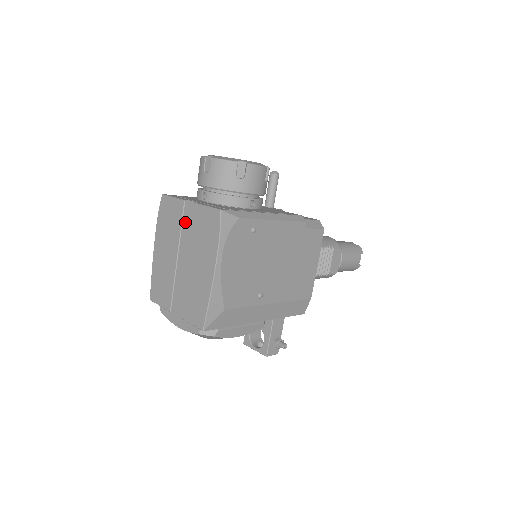
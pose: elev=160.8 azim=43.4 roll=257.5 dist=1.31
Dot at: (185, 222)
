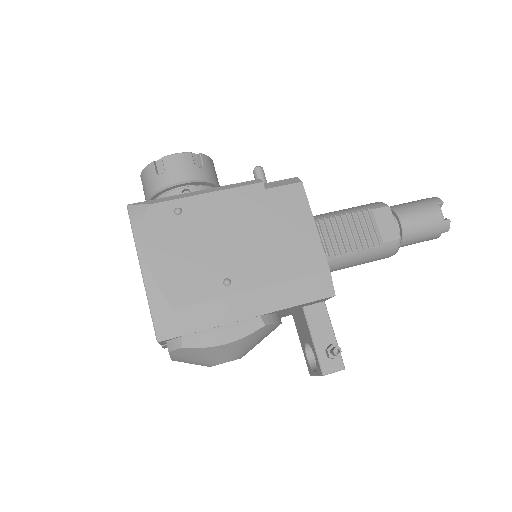
Dot at: occluded
